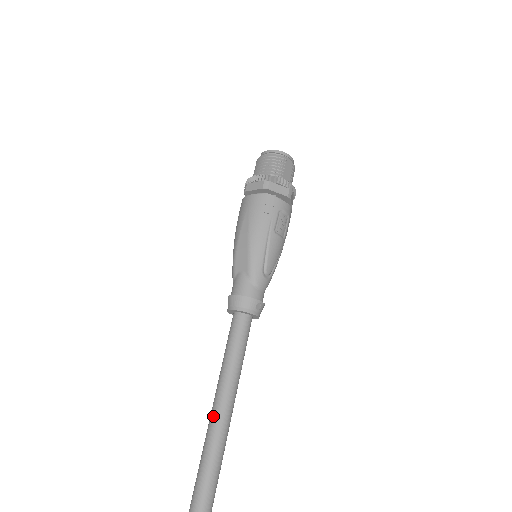
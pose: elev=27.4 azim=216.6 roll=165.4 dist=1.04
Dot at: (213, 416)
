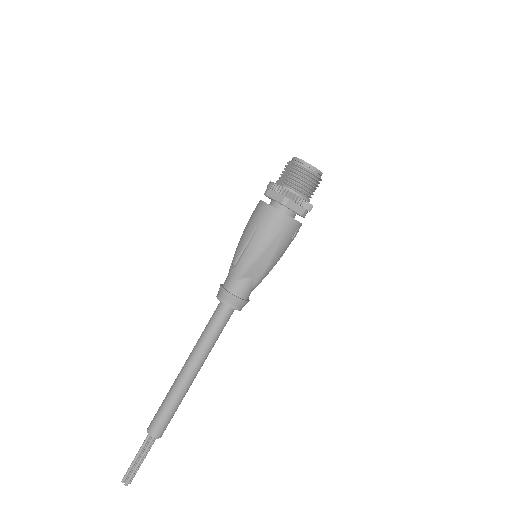
Dot at: (189, 378)
